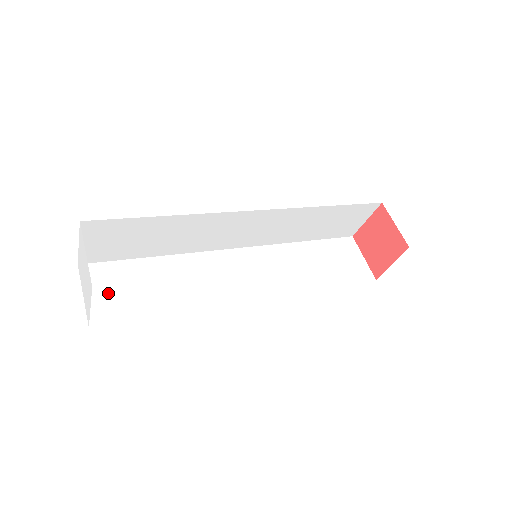
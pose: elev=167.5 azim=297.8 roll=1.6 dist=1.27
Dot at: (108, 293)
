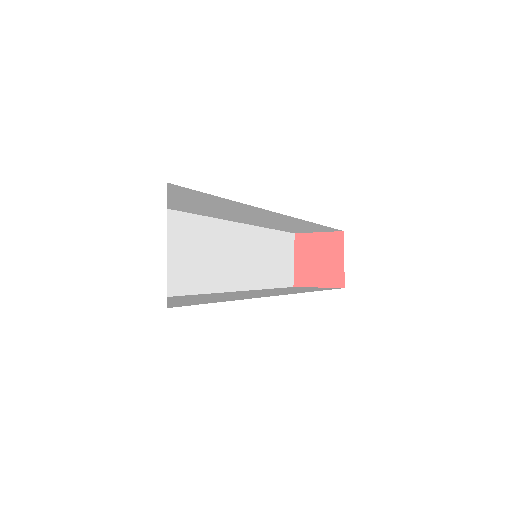
Dot at: occluded
